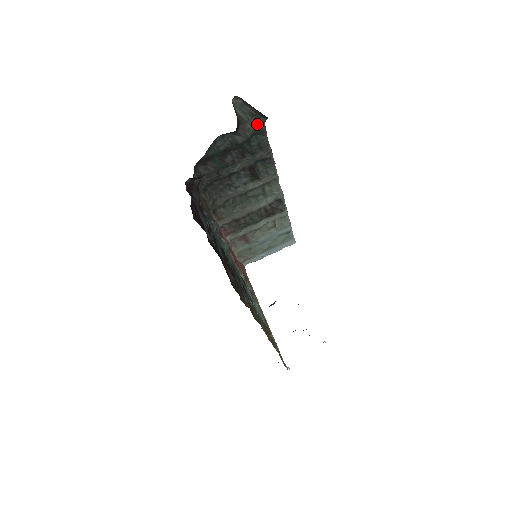
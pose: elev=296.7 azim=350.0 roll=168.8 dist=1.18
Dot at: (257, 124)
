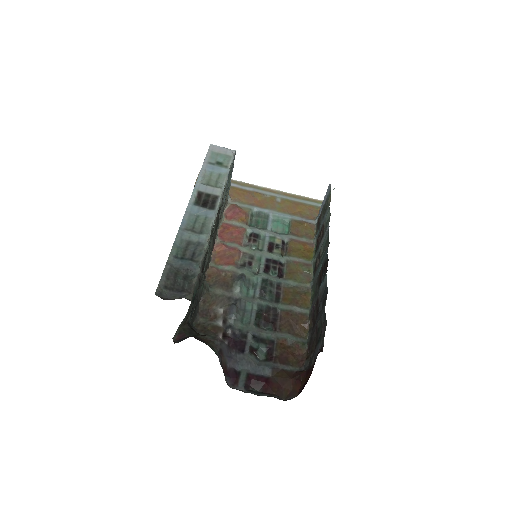
Dot at: (190, 306)
